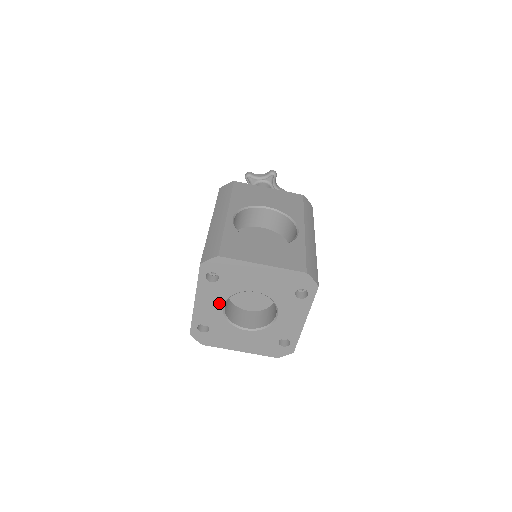
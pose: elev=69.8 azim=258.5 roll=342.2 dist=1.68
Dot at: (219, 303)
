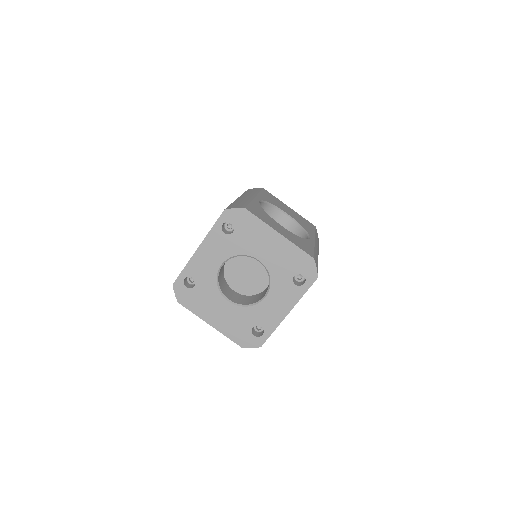
Dot at: (219, 259)
